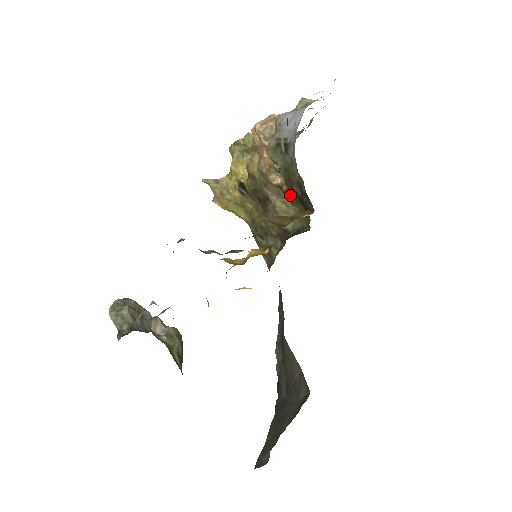
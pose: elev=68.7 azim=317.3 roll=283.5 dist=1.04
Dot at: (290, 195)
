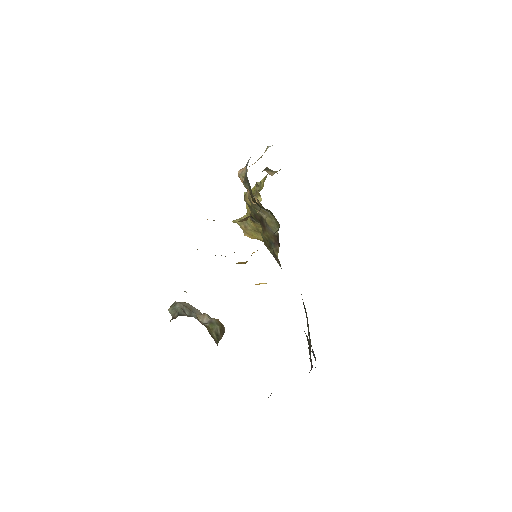
Dot at: occluded
